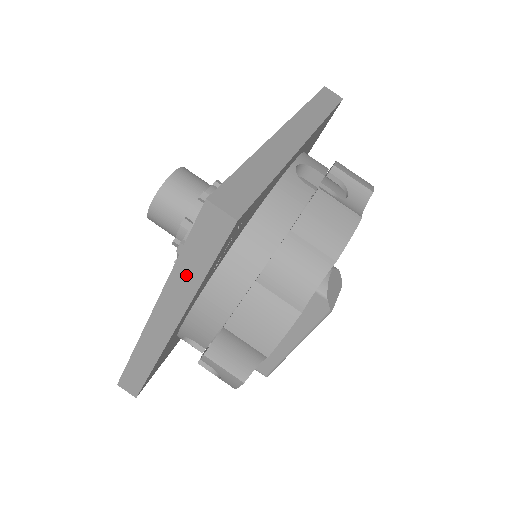
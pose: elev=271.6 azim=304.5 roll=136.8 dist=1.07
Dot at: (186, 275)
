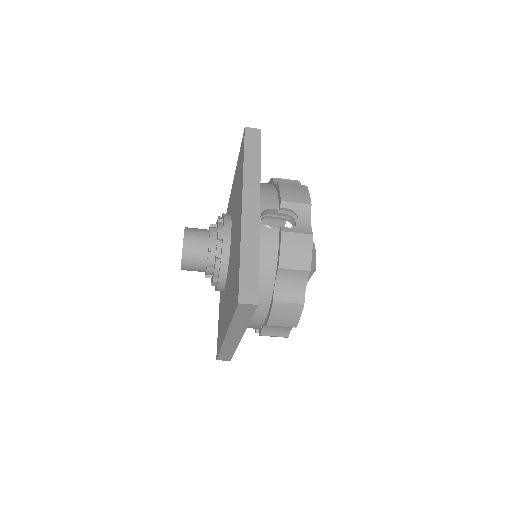
Dot at: (239, 323)
